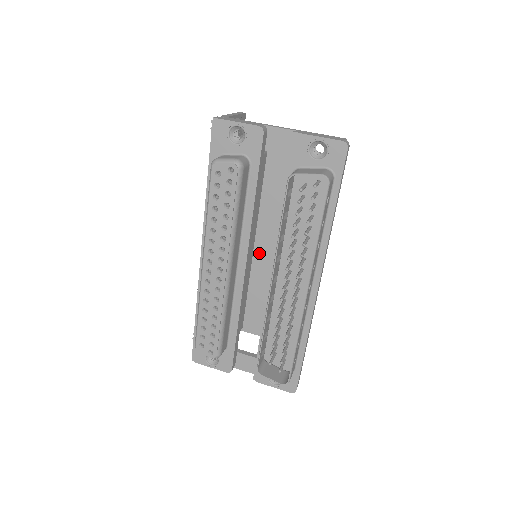
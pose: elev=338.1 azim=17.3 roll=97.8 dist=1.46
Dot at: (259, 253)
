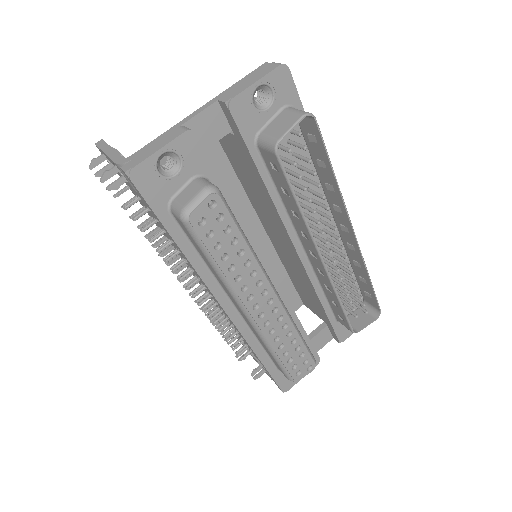
Dot at: occluded
